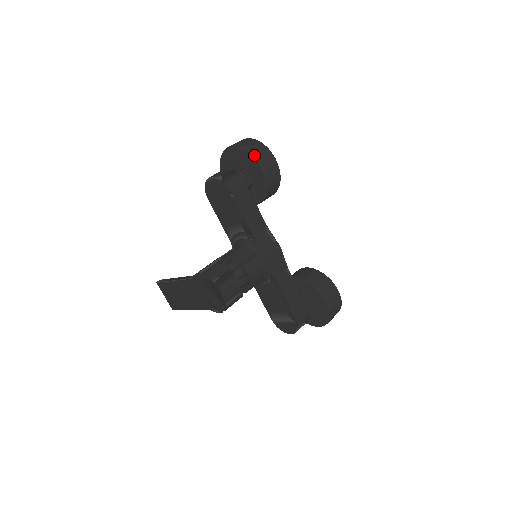
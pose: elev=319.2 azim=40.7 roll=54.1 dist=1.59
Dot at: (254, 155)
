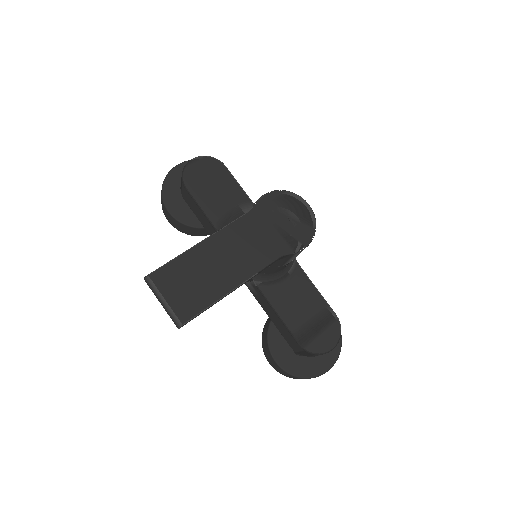
Dot at: occluded
